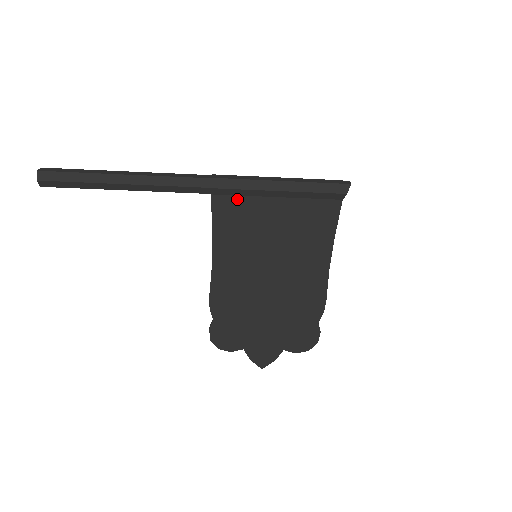
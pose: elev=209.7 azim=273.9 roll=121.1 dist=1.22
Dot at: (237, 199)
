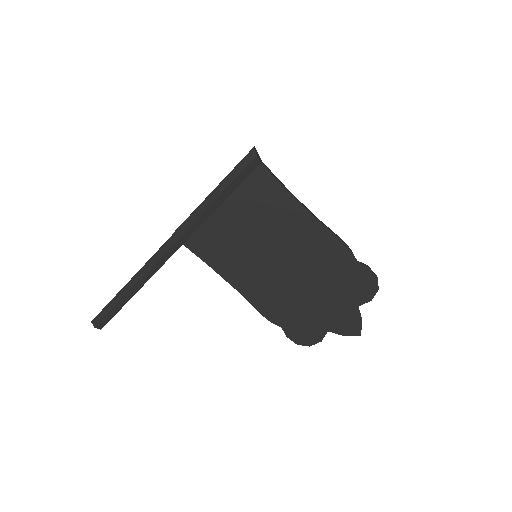
Dot at: (200, 232)
